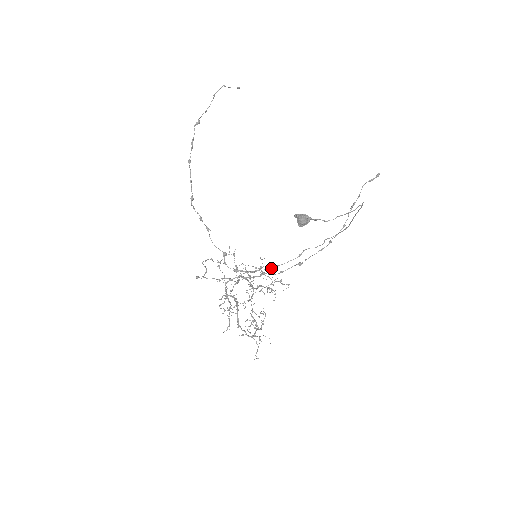
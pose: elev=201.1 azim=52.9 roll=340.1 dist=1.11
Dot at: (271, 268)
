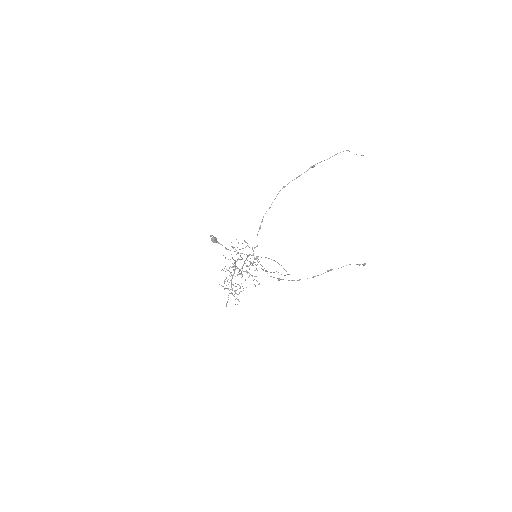
Dot at: (262, 269)
